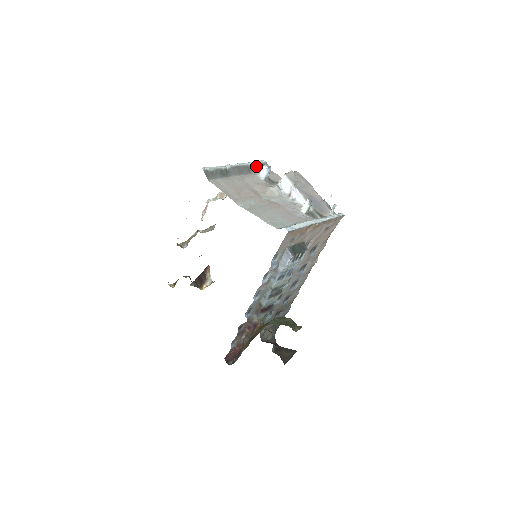
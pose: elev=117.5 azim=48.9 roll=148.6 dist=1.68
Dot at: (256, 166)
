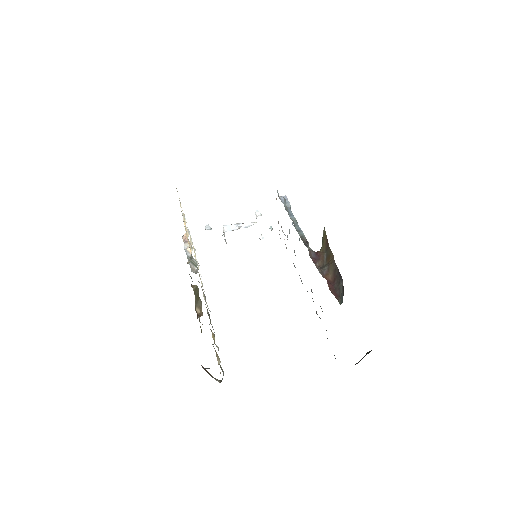
Dot at: occluded
